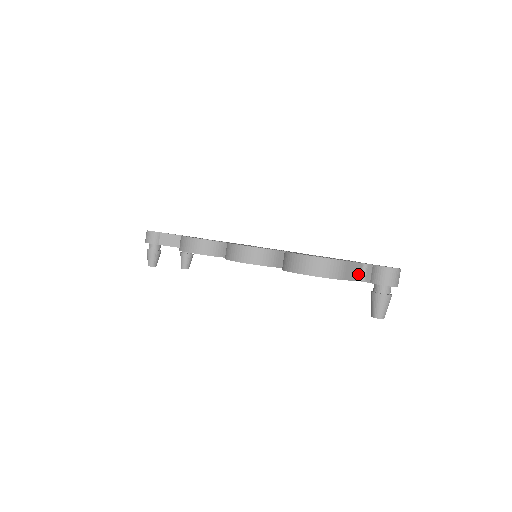
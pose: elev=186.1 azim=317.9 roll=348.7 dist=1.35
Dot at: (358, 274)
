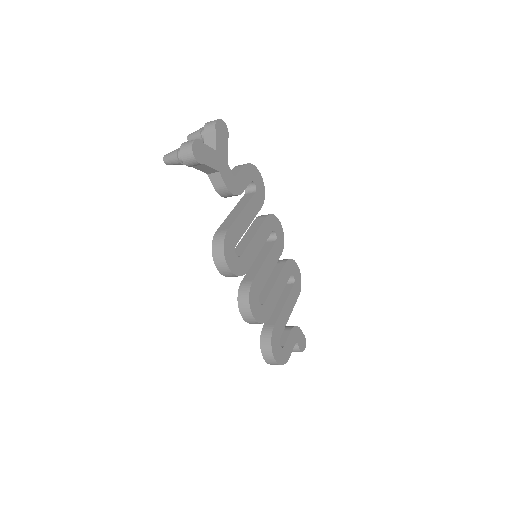
Dot at: occluded
